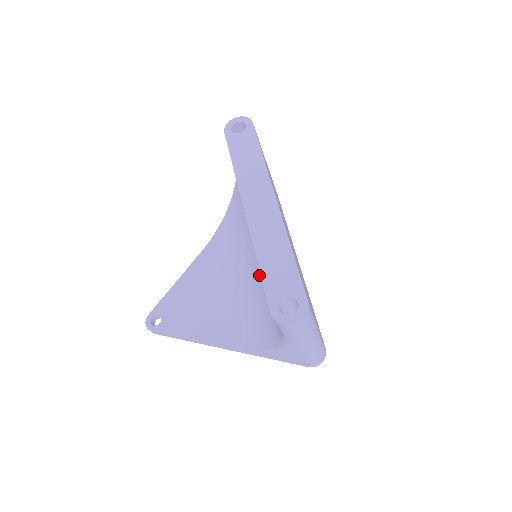
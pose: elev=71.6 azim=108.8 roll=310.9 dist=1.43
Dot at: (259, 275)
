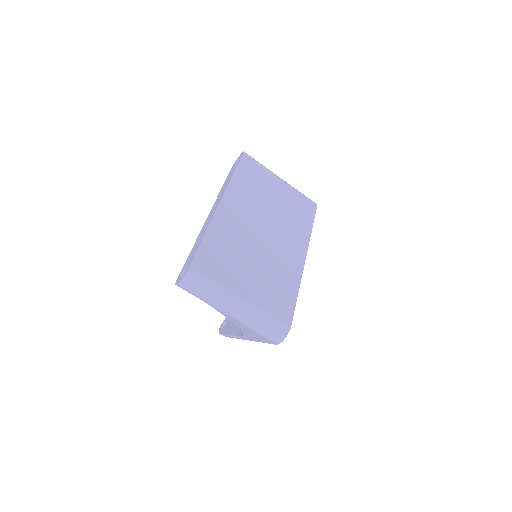
Dot at: occluded
